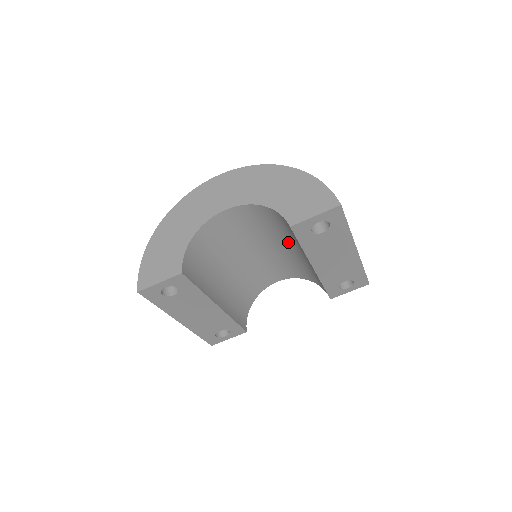
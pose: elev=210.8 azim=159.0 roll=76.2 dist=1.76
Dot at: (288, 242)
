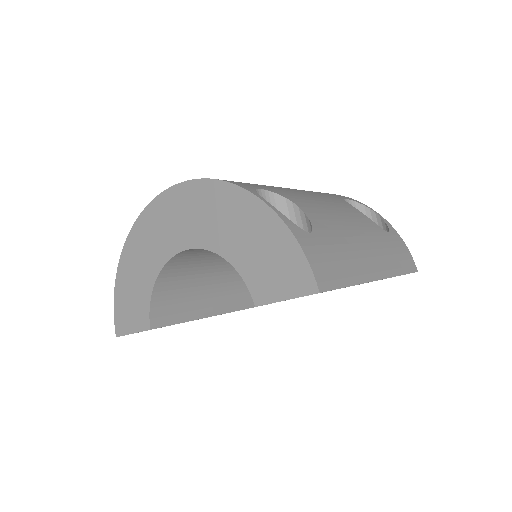
Dot at: occluded
